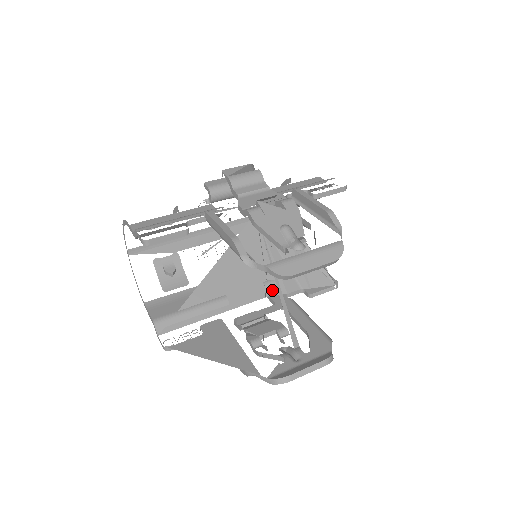
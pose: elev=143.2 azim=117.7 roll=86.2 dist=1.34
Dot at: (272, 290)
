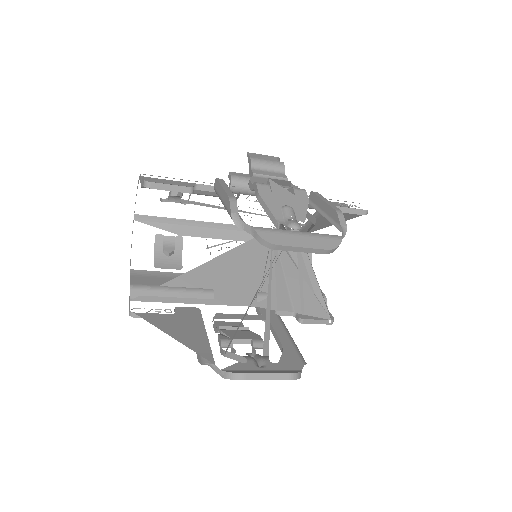
Dot at: (263, 302)
